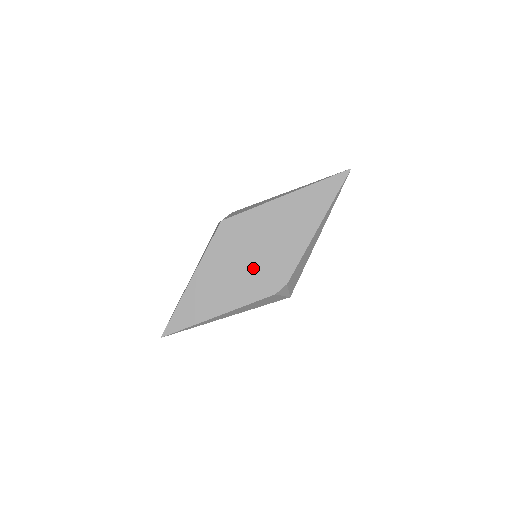
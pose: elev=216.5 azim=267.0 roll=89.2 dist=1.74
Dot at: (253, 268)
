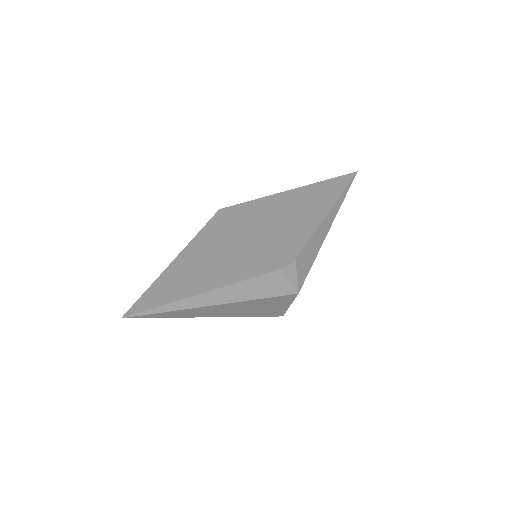
Dot at: (254, 246)
